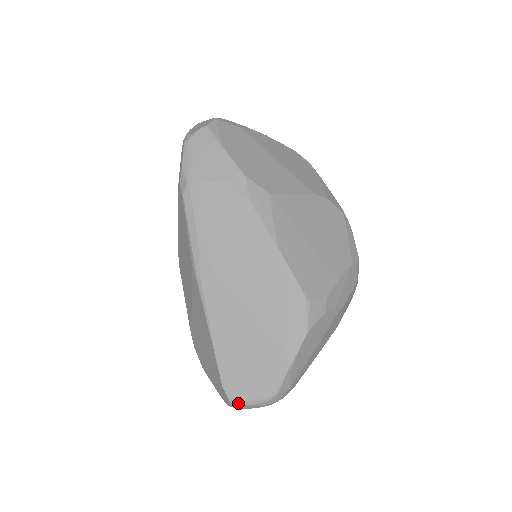
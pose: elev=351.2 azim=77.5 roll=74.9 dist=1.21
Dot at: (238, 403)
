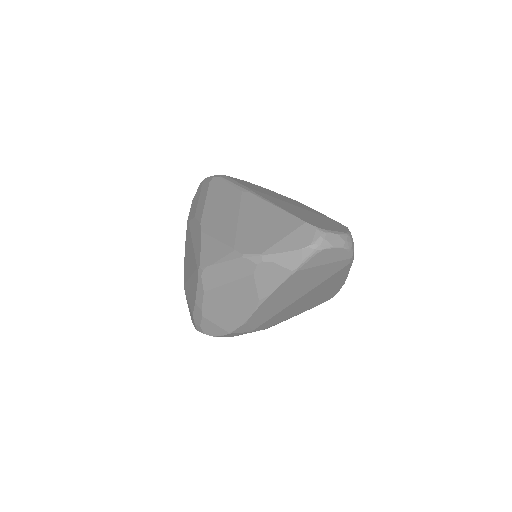
Dot at: (326, 230)
